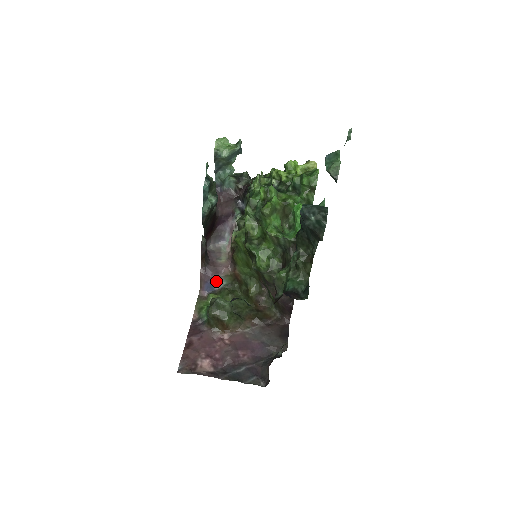
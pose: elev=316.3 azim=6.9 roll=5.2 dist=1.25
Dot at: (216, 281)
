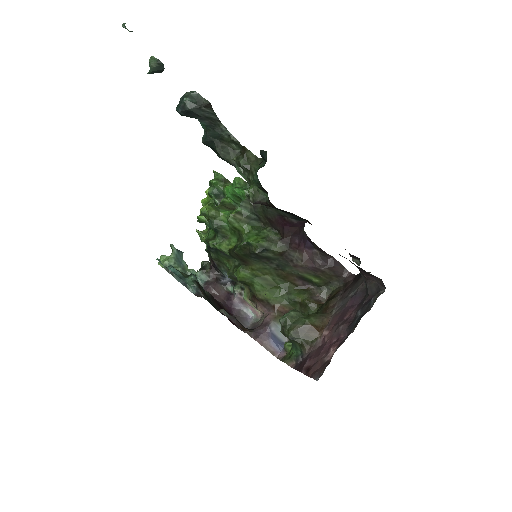
Dot at: (275, 333)
